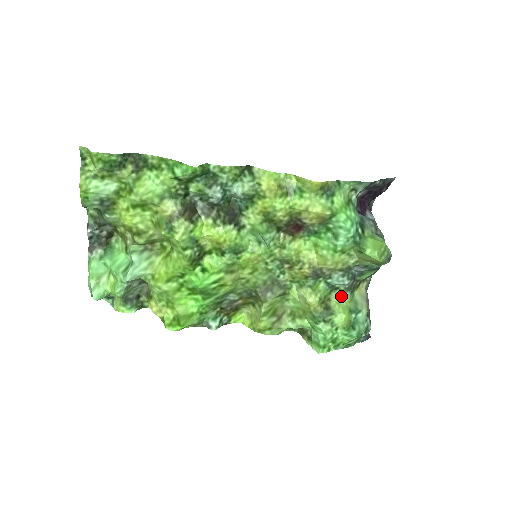
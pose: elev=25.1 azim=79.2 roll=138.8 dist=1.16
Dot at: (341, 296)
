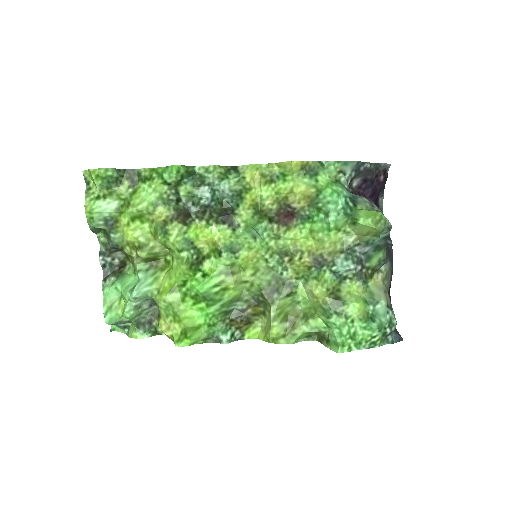
Dot at: (352, 286)
